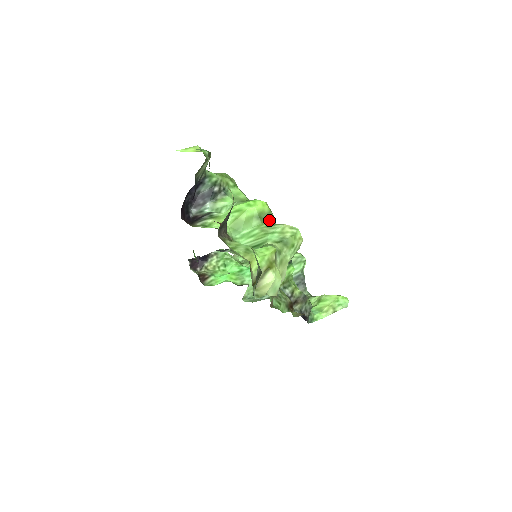
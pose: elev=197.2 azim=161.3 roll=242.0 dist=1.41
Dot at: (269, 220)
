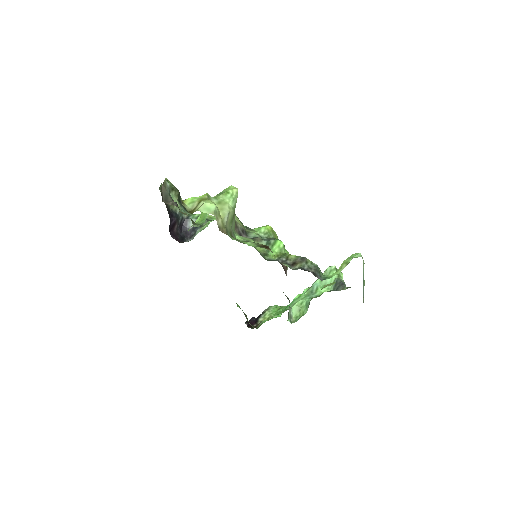
Dot at: occluded
